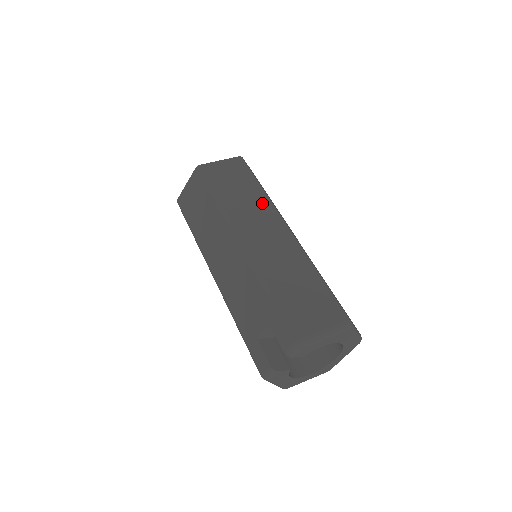
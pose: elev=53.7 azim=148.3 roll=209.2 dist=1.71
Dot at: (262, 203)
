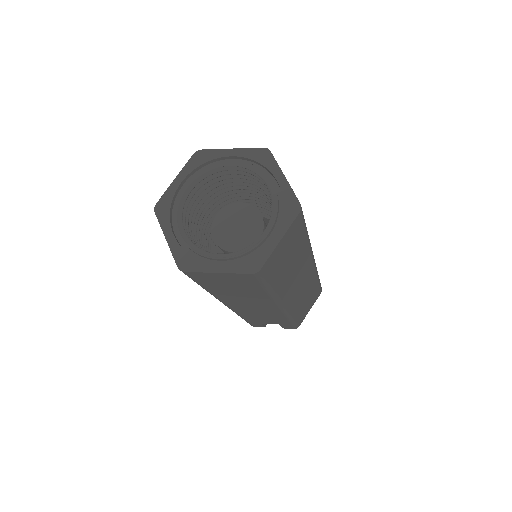
Dot at: (305, 257)
